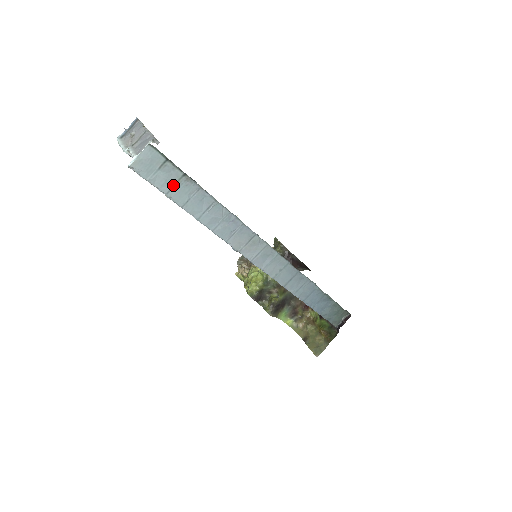
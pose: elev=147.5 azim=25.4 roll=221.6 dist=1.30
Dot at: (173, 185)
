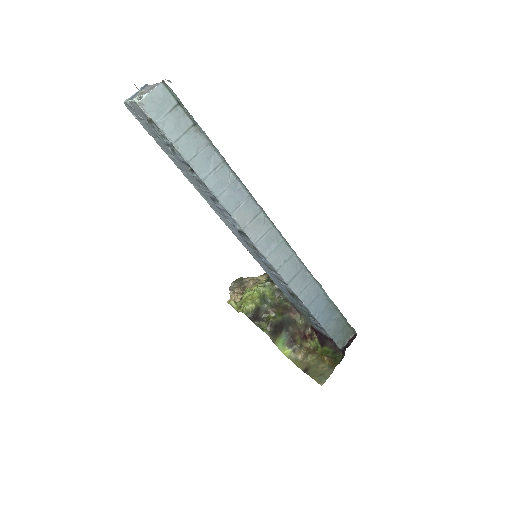
Dot at: (182, 134)
